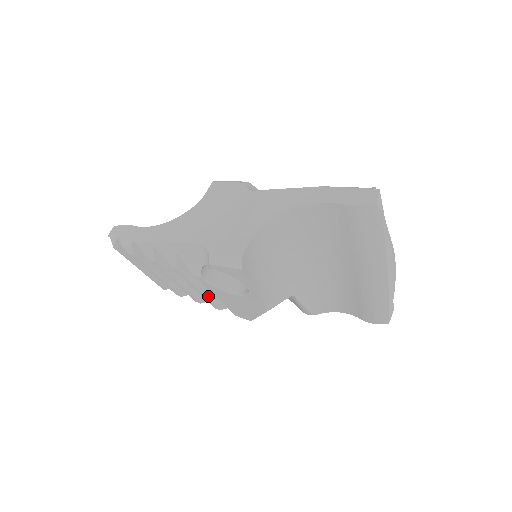
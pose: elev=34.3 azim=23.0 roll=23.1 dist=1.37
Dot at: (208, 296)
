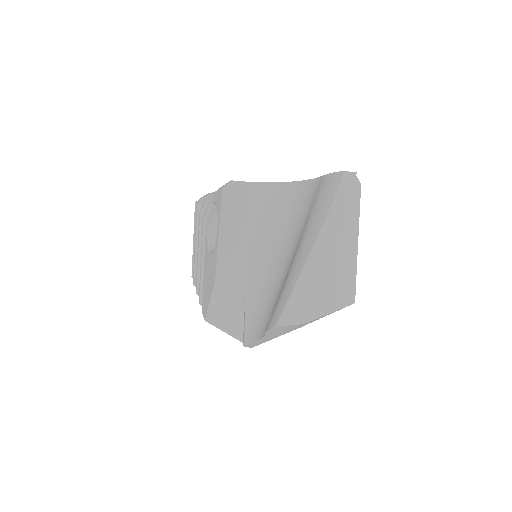
Dot at: (203, 275)
